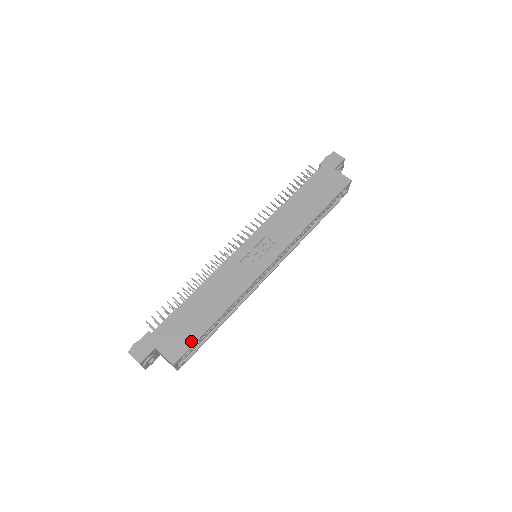
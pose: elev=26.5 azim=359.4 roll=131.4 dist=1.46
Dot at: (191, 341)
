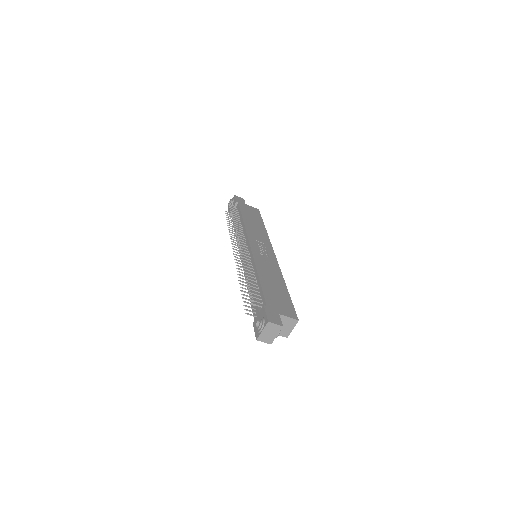
Dot at: (290, 304)
